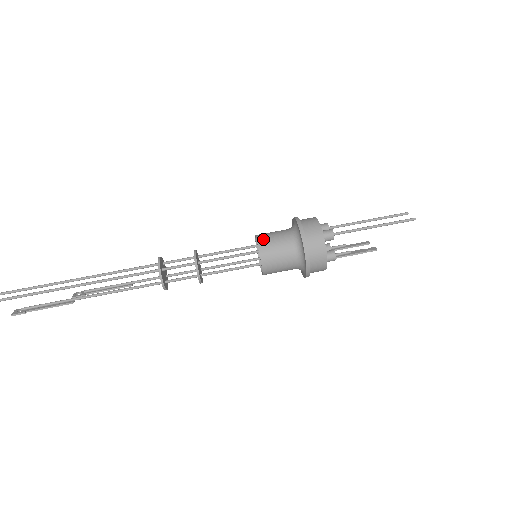
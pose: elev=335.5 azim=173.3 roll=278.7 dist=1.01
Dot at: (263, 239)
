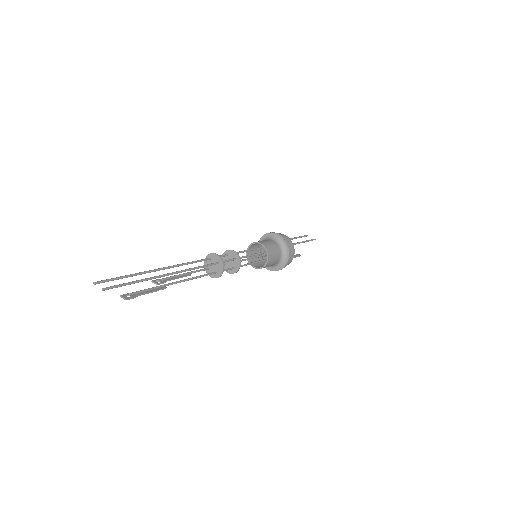
Dot at: (266, 245)
